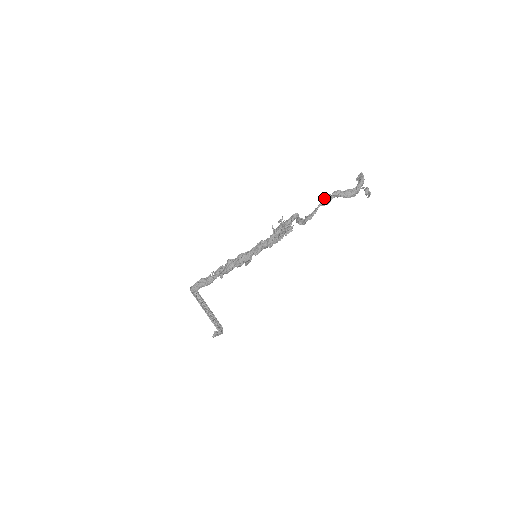
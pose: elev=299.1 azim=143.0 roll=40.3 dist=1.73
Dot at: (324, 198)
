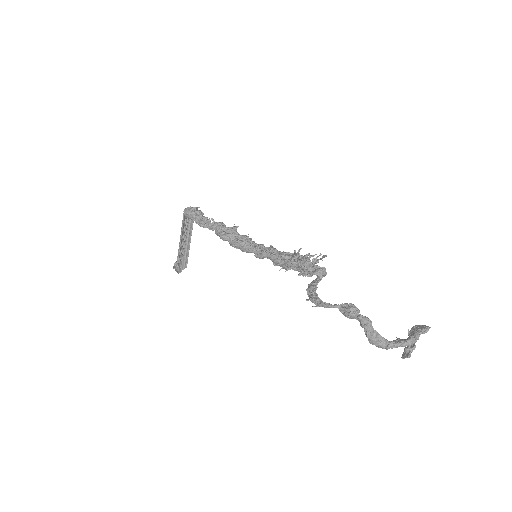
Dot at: (348, 307)
